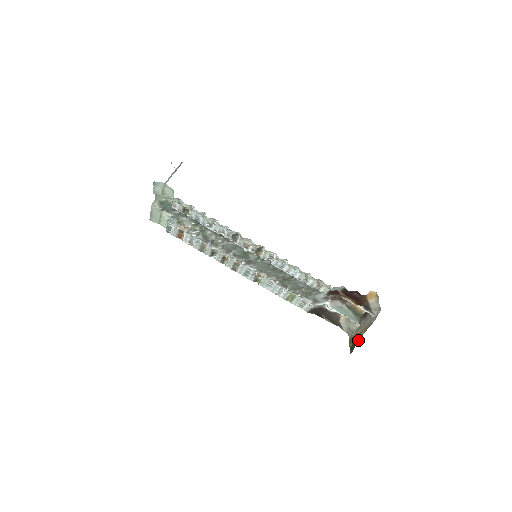
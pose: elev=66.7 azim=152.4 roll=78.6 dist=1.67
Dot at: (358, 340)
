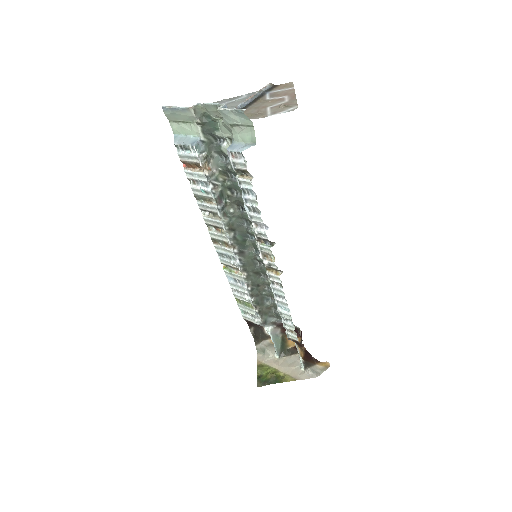
Dot at: (275, 382)
